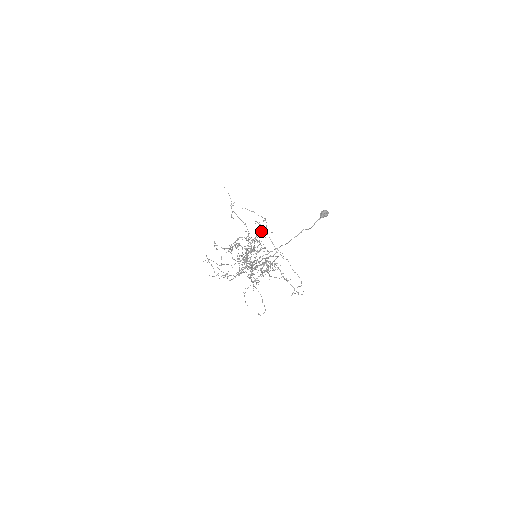
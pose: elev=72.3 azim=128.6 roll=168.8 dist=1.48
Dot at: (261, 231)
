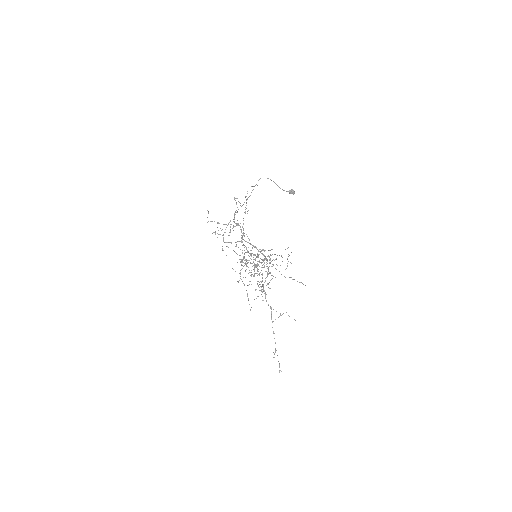
Dot at: occluded
